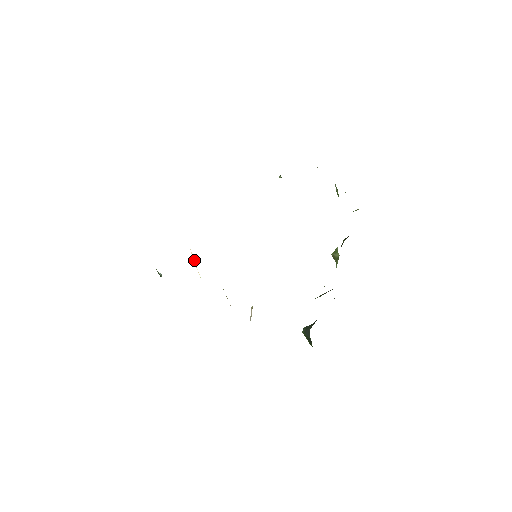
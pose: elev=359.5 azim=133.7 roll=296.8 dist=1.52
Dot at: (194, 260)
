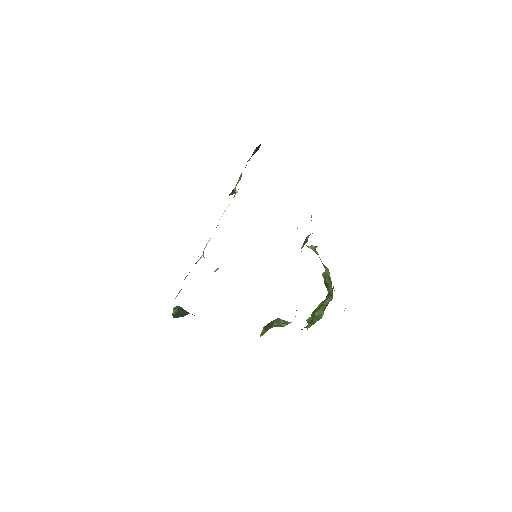
Dot at: occluded
